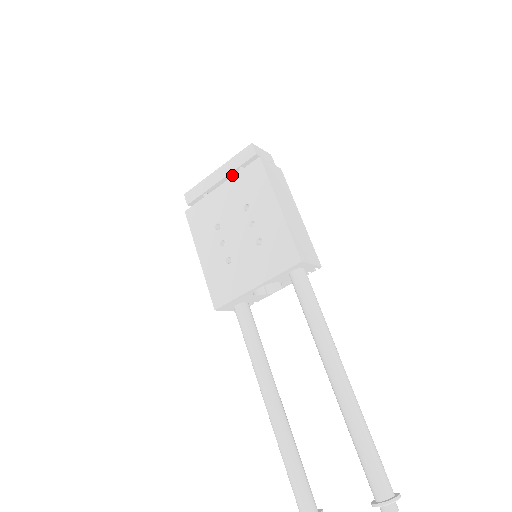
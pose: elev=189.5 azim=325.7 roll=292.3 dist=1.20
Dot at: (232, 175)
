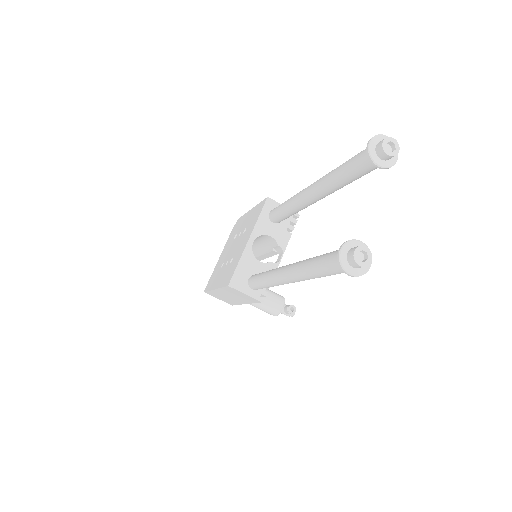
Dot at: occluded
